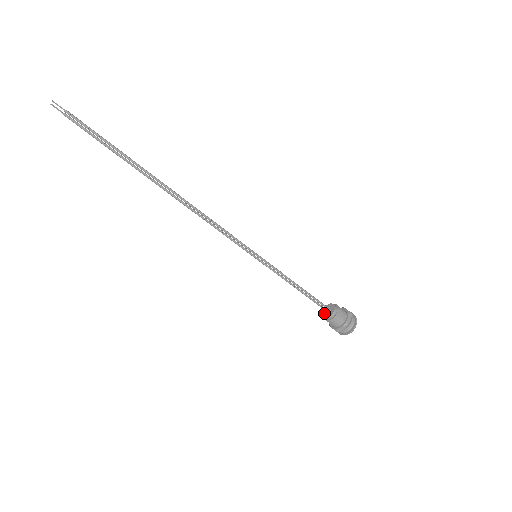
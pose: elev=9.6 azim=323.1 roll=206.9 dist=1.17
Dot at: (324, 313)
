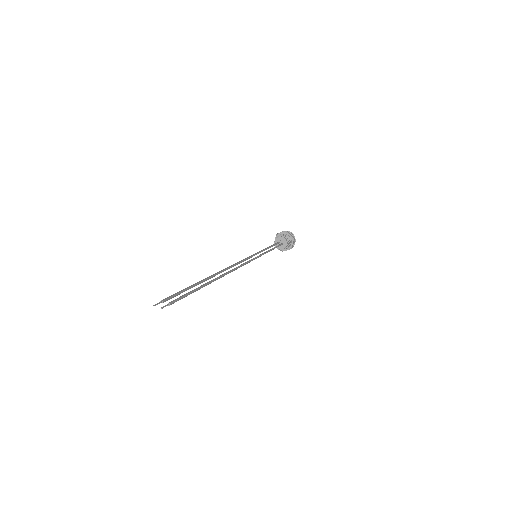
Dot at: (277, 245)
